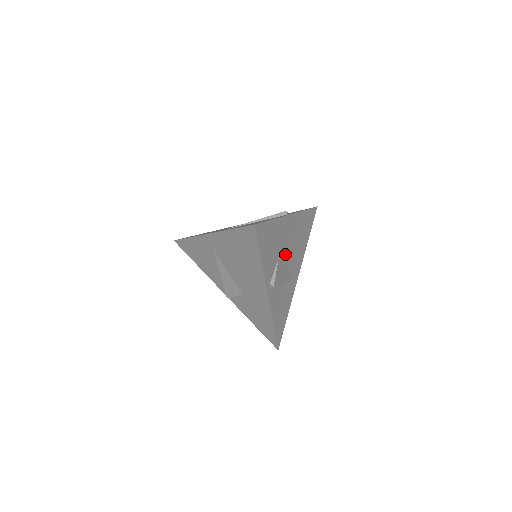
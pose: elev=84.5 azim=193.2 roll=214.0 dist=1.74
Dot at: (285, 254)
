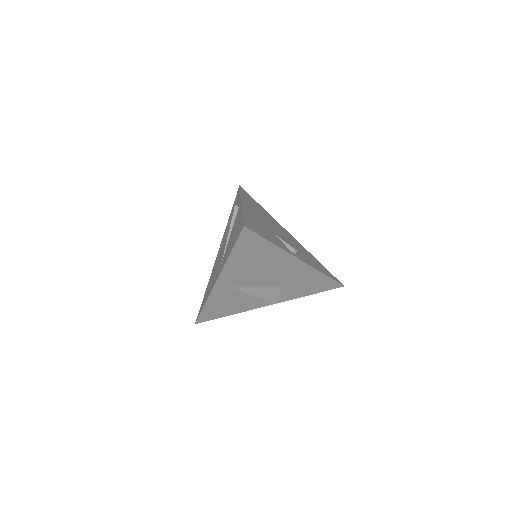
Dot at: (271, 228)
